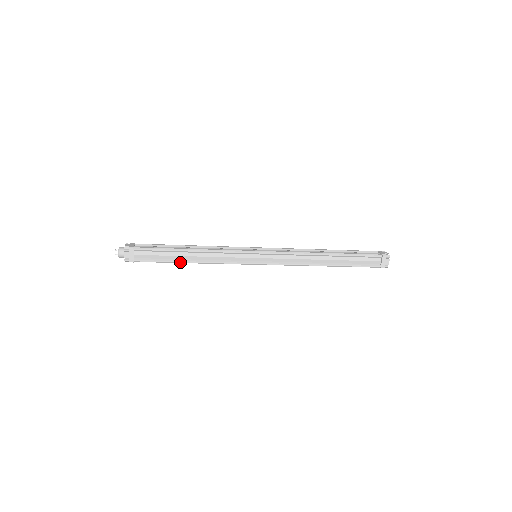
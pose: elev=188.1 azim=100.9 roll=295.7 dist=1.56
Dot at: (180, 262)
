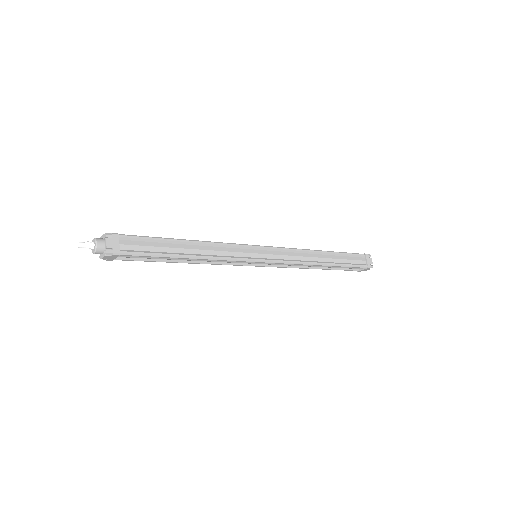
Dot at: (179, 256)
